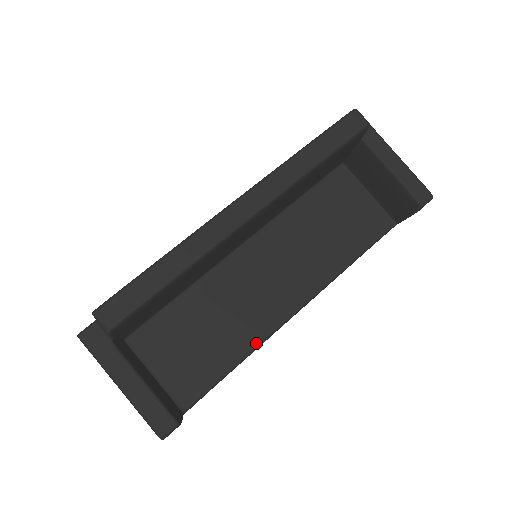
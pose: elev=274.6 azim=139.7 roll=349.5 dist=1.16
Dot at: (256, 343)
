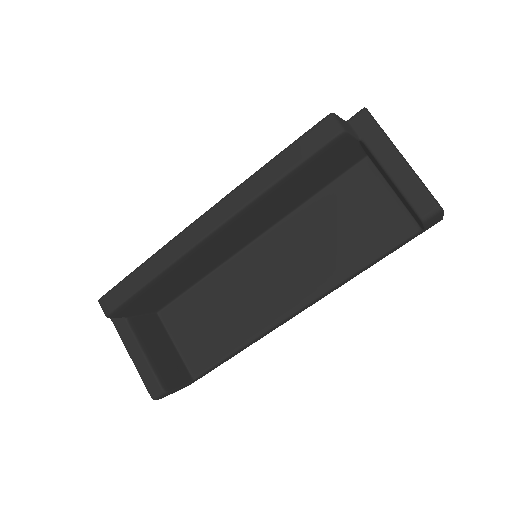
Dot at: (255, 334)
